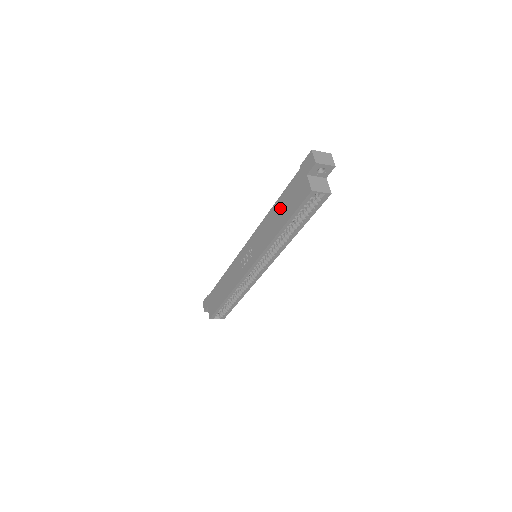
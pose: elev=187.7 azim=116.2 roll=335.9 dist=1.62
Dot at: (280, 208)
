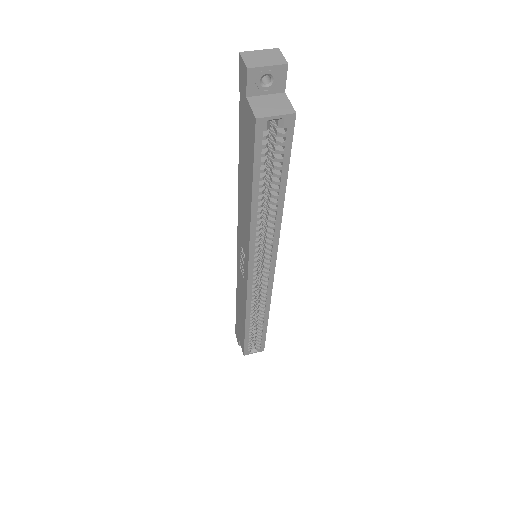
Dot at: (242, 172)
